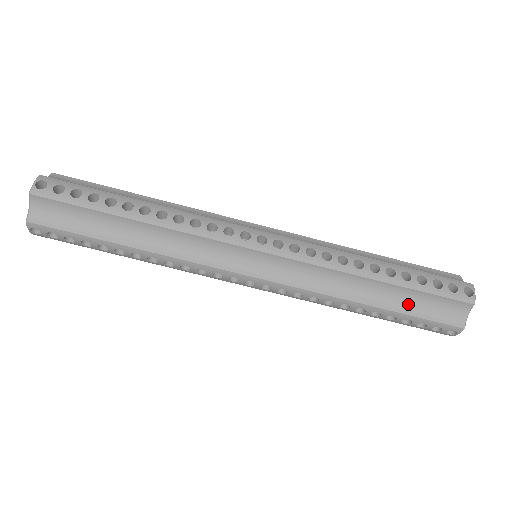
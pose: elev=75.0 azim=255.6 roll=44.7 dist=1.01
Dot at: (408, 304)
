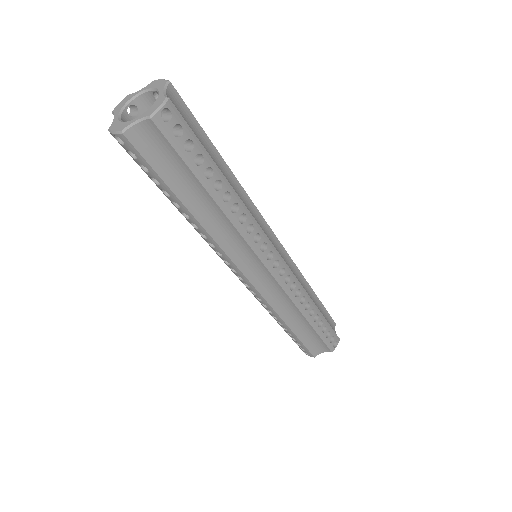
Dot at: (306, 335)
